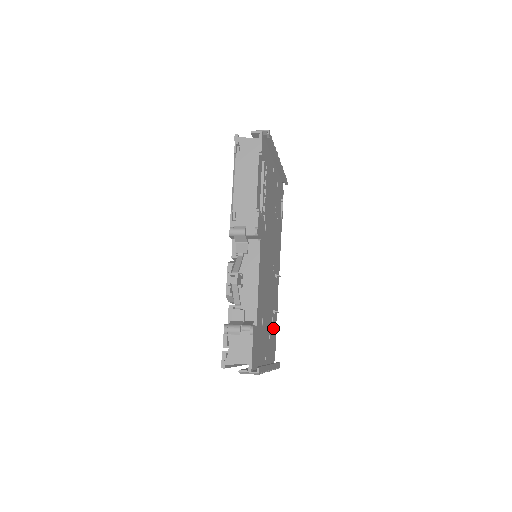
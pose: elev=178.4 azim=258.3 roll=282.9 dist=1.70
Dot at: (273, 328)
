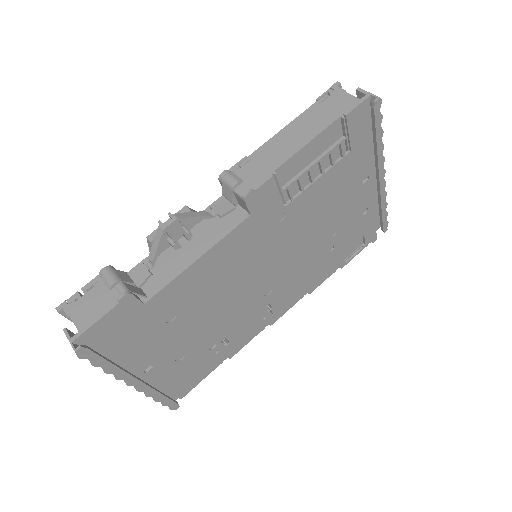
Dot at: (207, 358)
